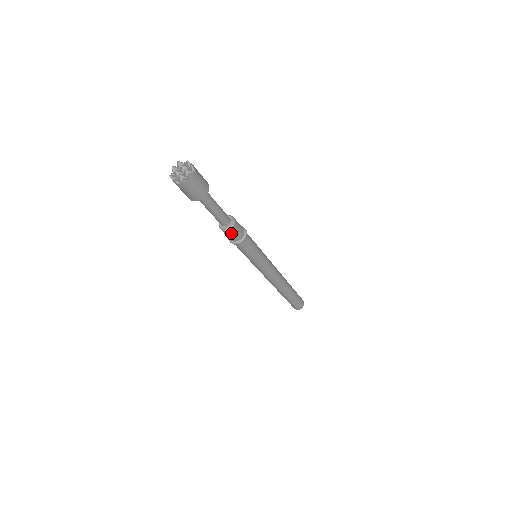
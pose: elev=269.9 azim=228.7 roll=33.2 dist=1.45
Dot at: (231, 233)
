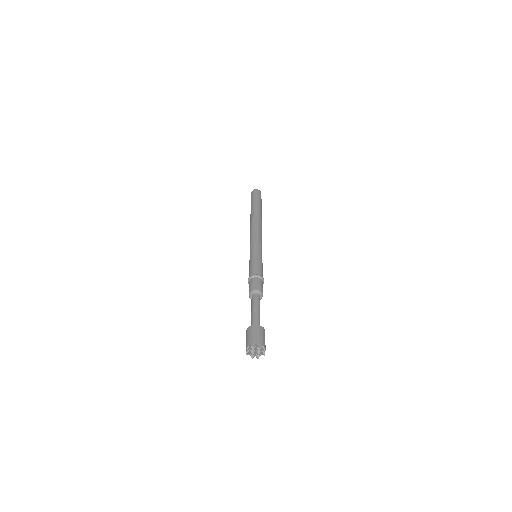
Dot at: occluded
